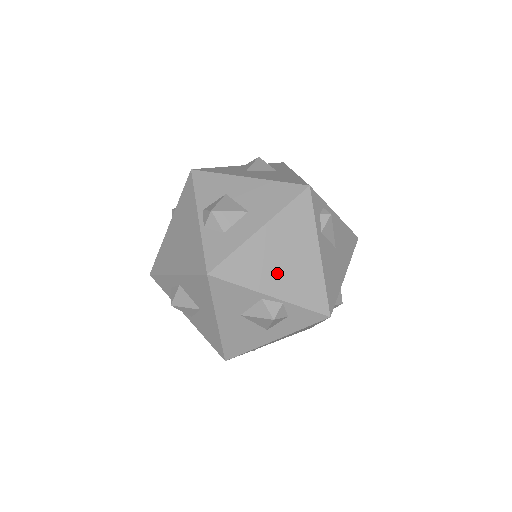
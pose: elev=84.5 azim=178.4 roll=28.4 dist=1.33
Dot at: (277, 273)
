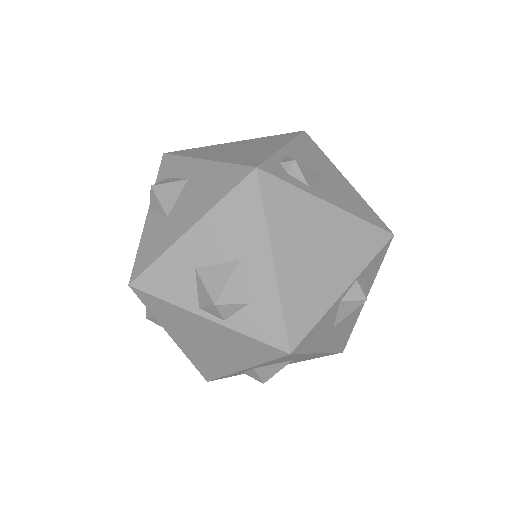
Dot at: (327, 269)
